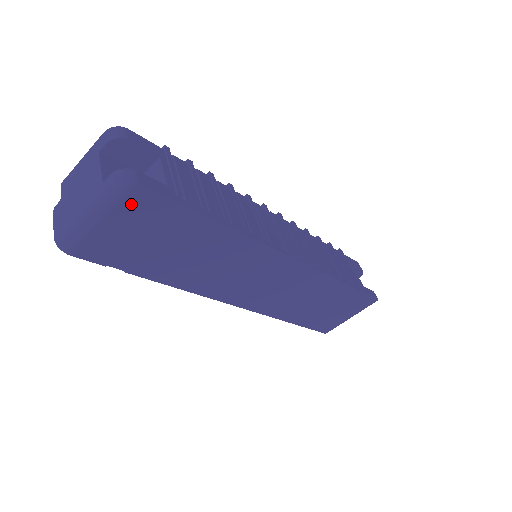
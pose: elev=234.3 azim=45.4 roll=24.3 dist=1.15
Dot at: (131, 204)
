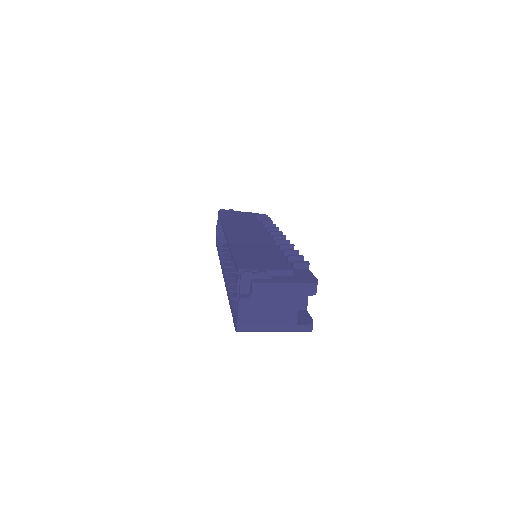
Dot at: occluded
